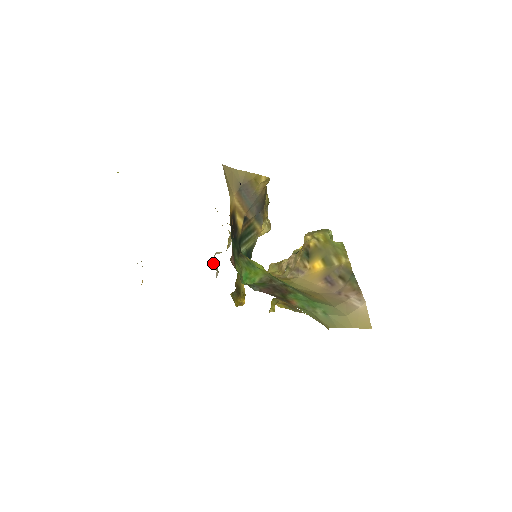
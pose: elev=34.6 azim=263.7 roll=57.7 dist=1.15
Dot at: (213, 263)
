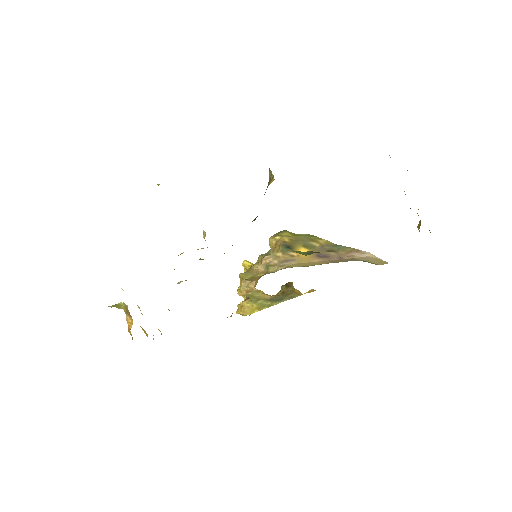
Dot at: occluded
